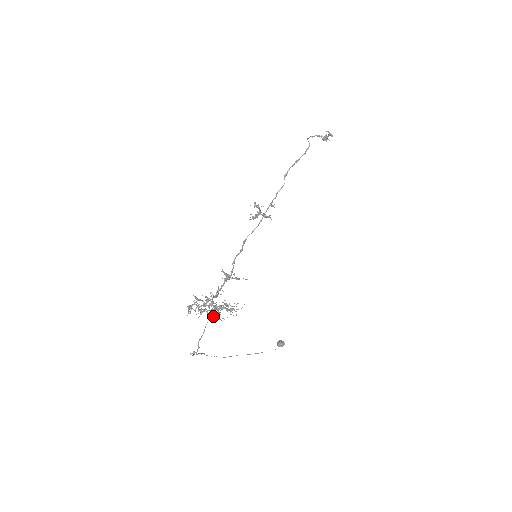
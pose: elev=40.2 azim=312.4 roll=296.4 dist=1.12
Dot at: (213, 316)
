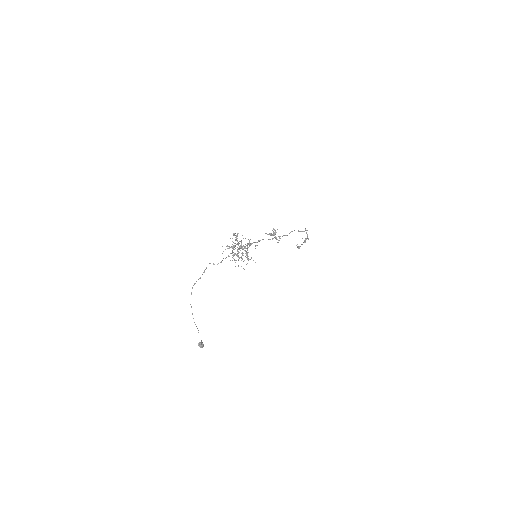
Dot at: (234, 255)
